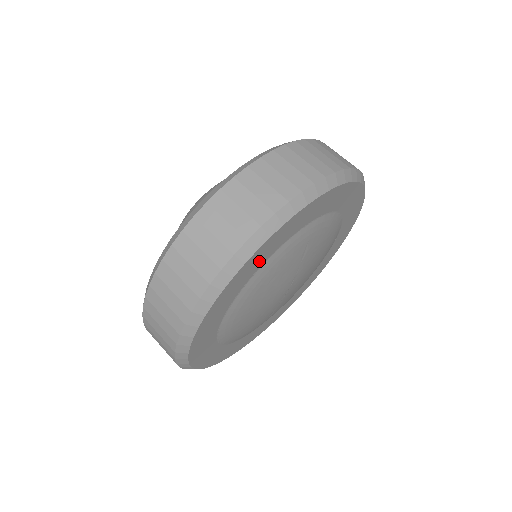
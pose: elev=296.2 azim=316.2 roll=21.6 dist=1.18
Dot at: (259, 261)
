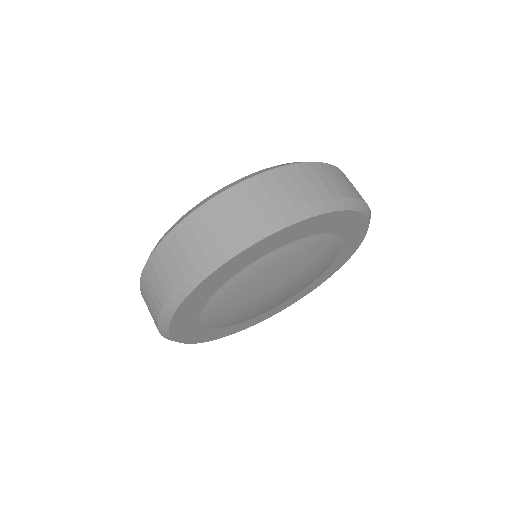
Dot at: (289, 237)
